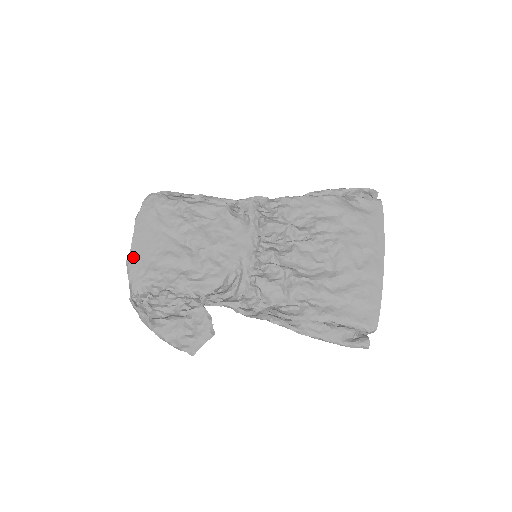
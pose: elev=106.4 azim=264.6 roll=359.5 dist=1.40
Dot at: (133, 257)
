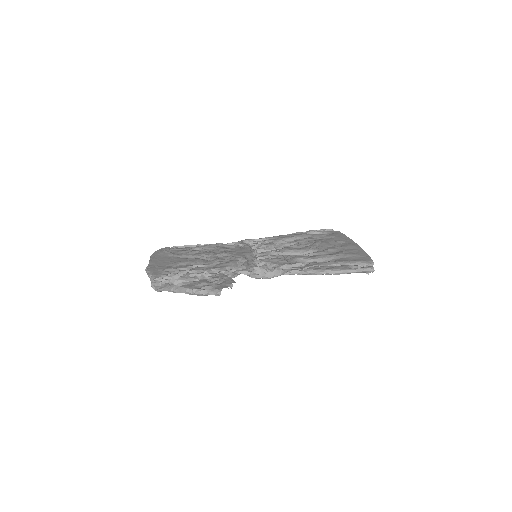
Dot at: (151, 266)
